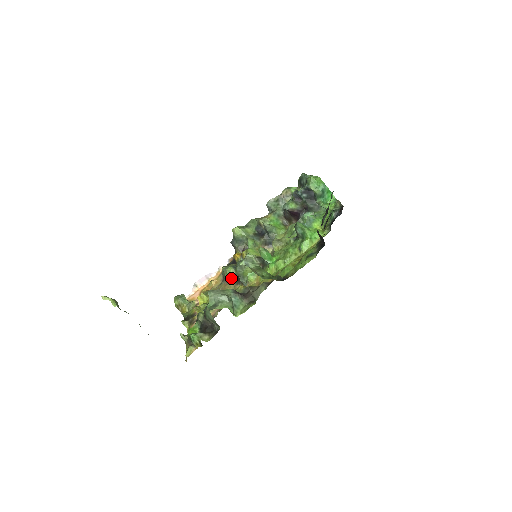
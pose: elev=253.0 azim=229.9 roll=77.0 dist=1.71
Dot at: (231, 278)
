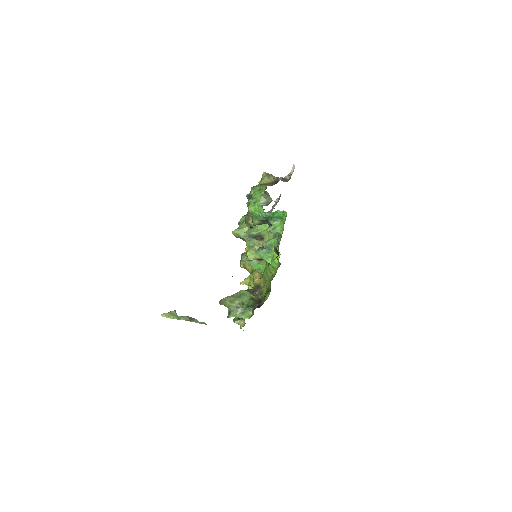
Dot at: occluded
